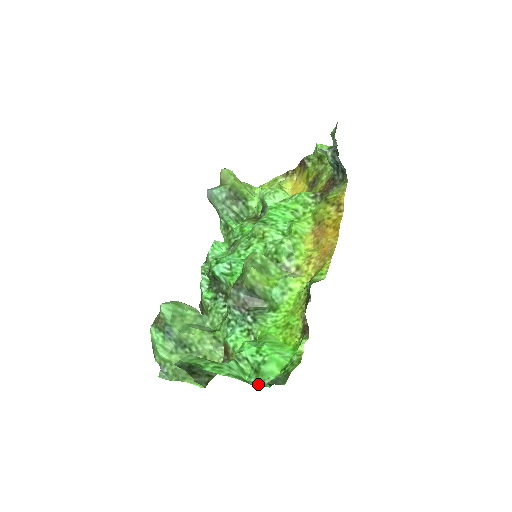
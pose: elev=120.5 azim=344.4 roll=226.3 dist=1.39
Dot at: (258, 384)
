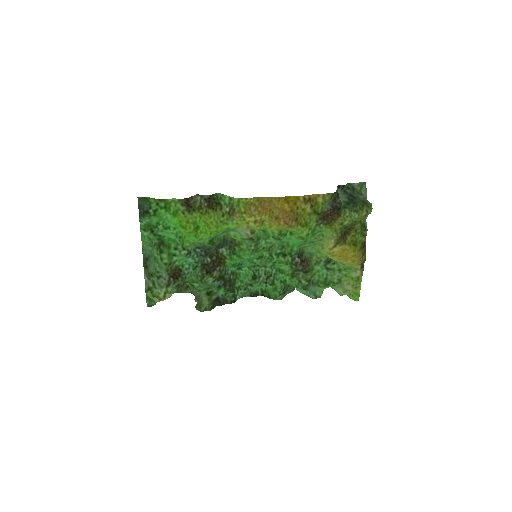
Dot at: (141, 225)
